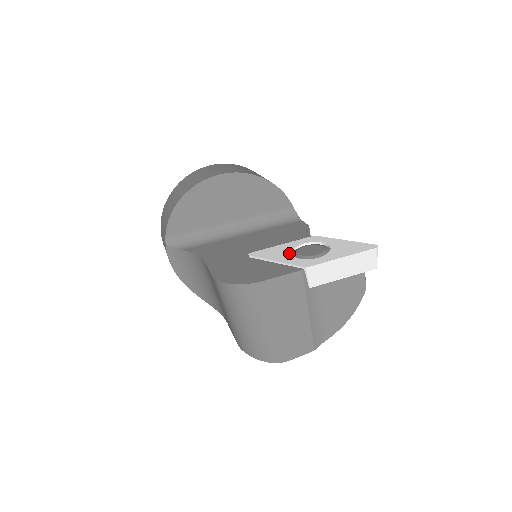
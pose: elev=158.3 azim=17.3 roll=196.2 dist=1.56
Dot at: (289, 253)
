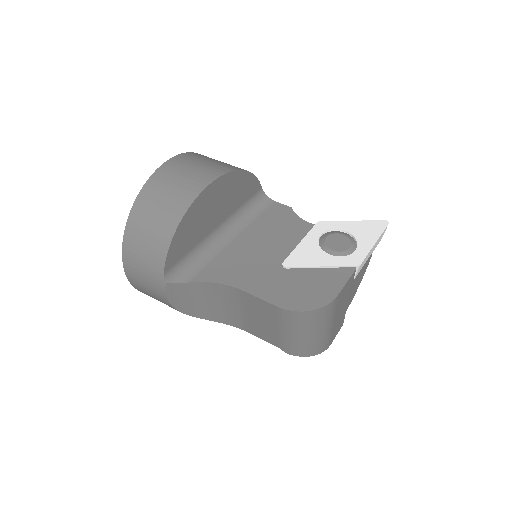
Dot at: (323, 252)
